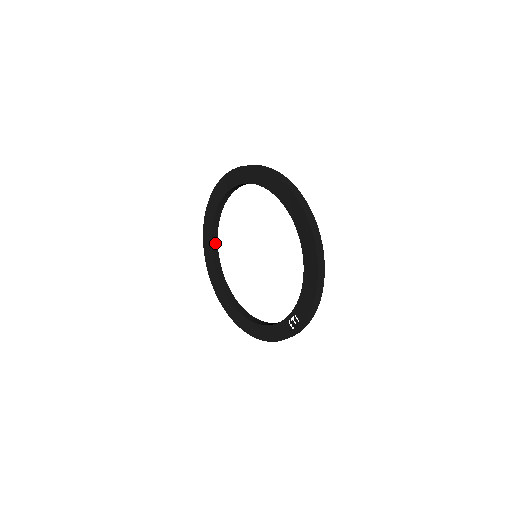
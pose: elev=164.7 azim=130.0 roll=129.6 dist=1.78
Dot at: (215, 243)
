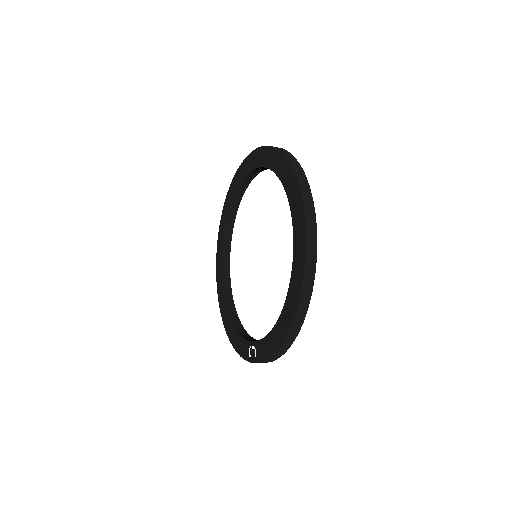
Dot at: (236, 206)
